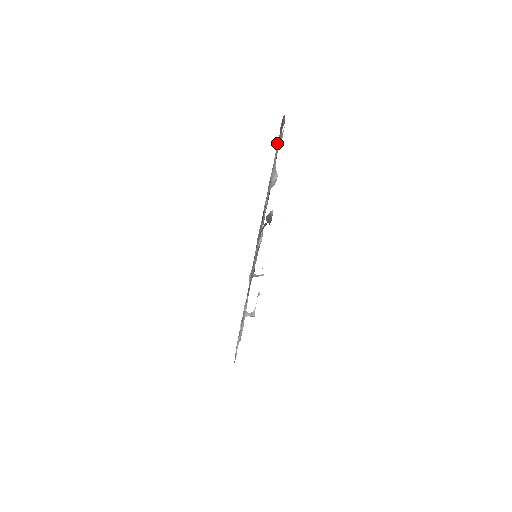
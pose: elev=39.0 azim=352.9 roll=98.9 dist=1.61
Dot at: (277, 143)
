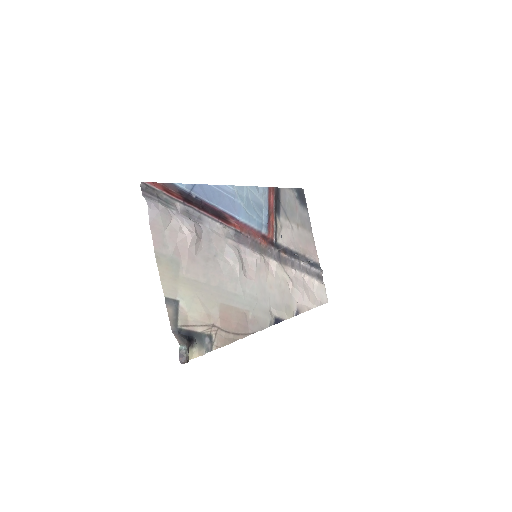
Dot at: (165, 200)
